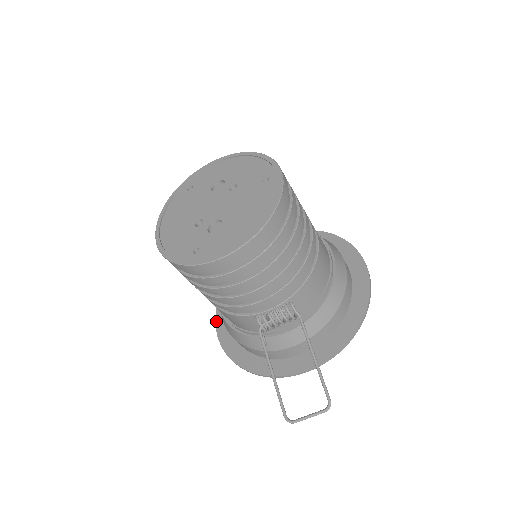
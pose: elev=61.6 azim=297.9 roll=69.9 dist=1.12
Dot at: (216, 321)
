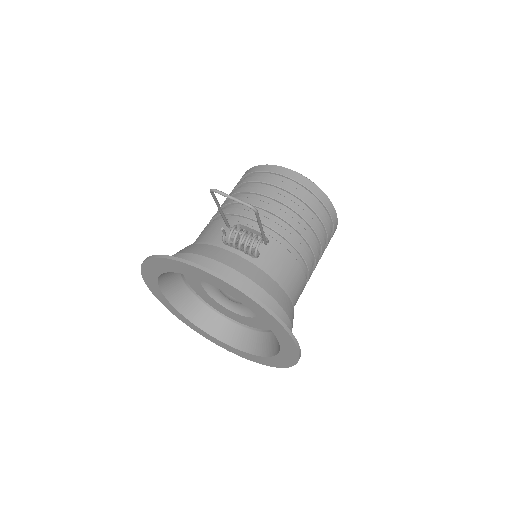
Dot at: occluded
